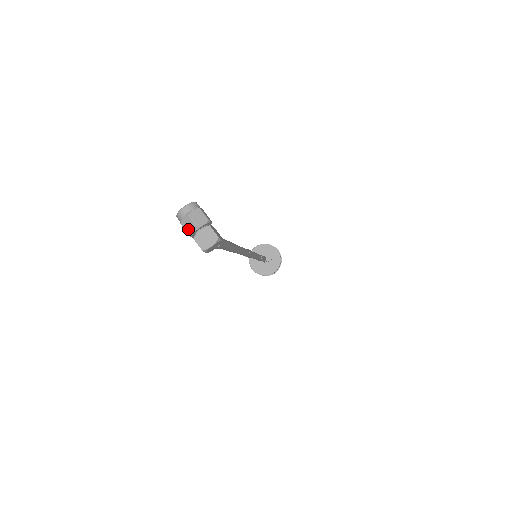
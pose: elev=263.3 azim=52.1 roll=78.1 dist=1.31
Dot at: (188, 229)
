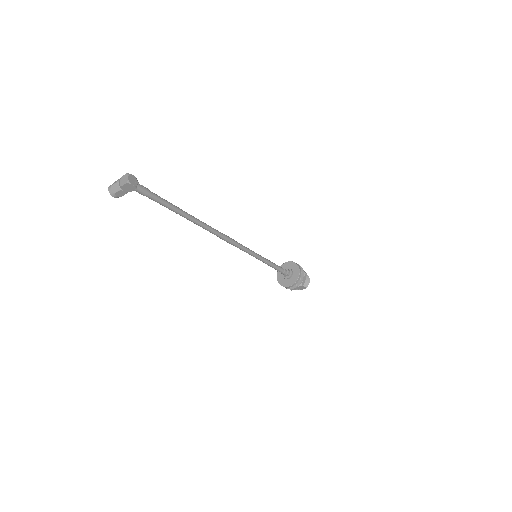
Dot at: (117, 189)
